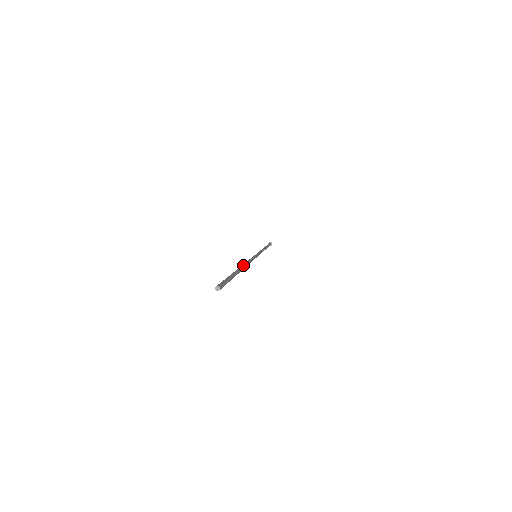
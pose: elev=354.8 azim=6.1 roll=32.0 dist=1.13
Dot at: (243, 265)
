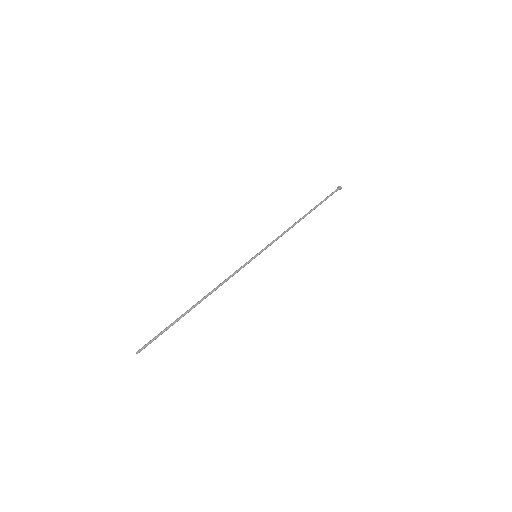
Dot at: (203, 298)
